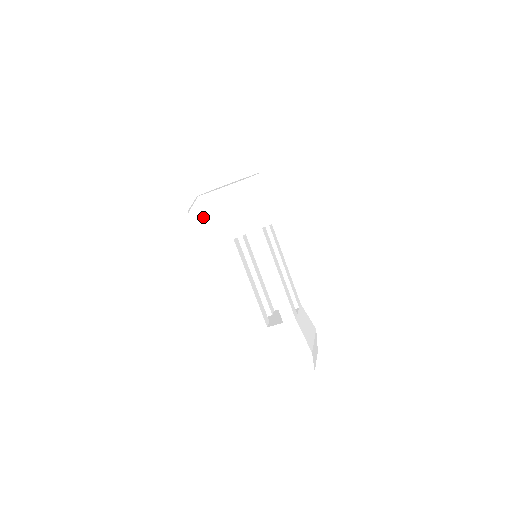
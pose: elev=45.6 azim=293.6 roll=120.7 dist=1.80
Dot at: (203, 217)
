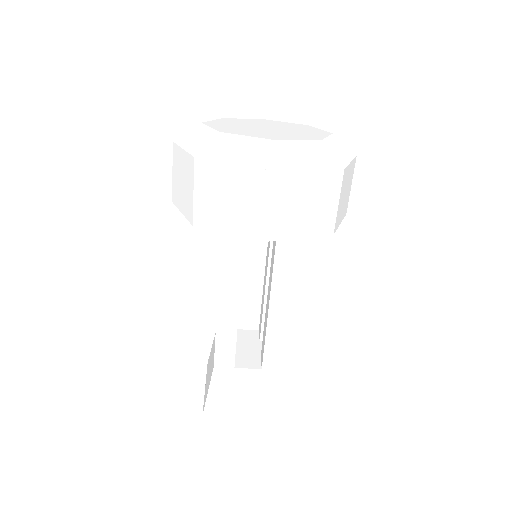
Dot at: (224, 179)
